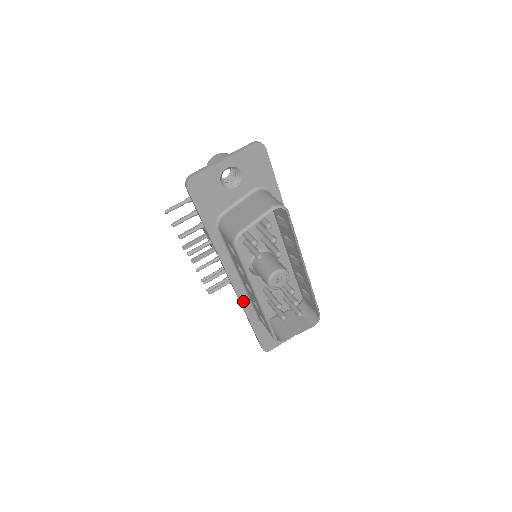
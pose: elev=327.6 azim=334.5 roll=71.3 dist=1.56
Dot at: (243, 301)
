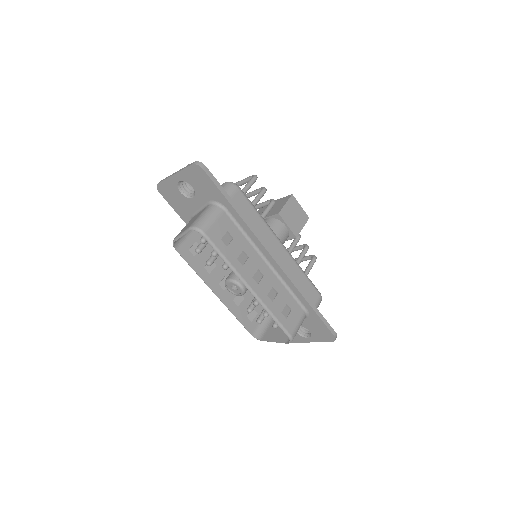
Dot at: occluded
